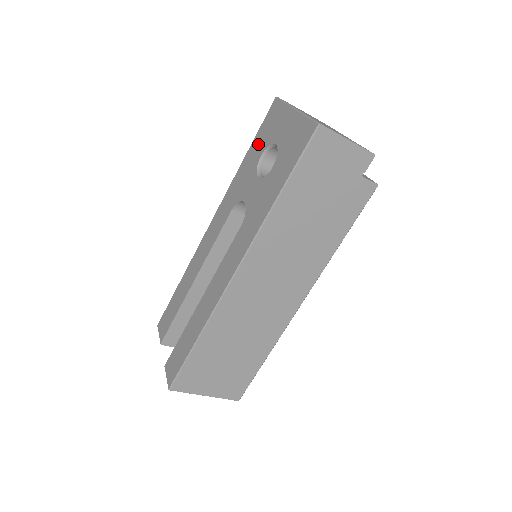
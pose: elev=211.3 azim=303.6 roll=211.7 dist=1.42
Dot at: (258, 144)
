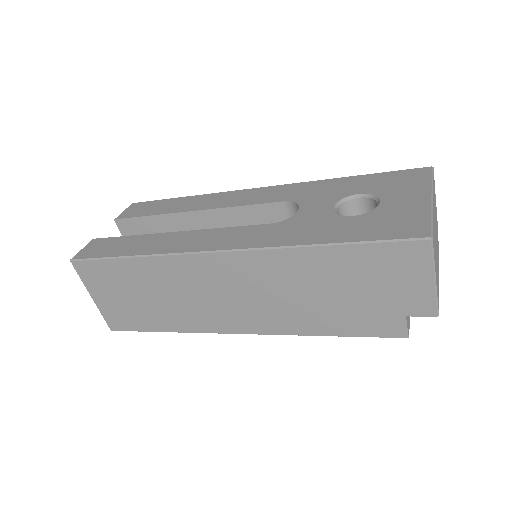
Dot at: (370, 182)
